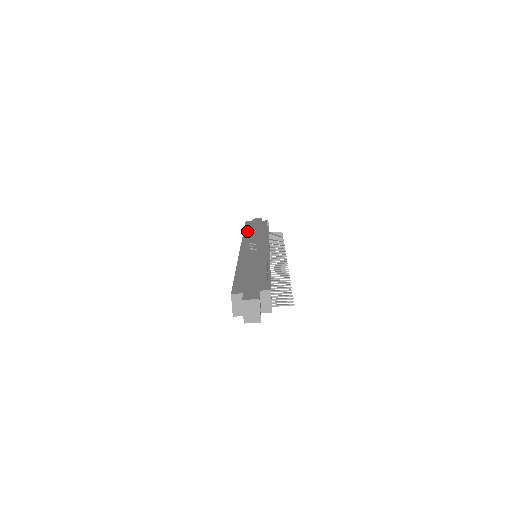
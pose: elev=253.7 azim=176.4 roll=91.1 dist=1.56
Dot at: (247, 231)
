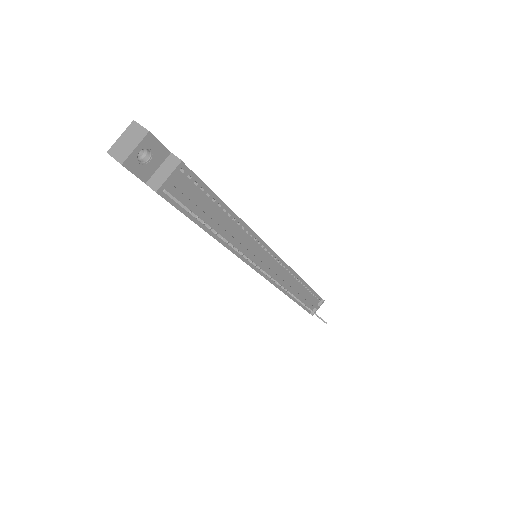
Dot at: occluded
